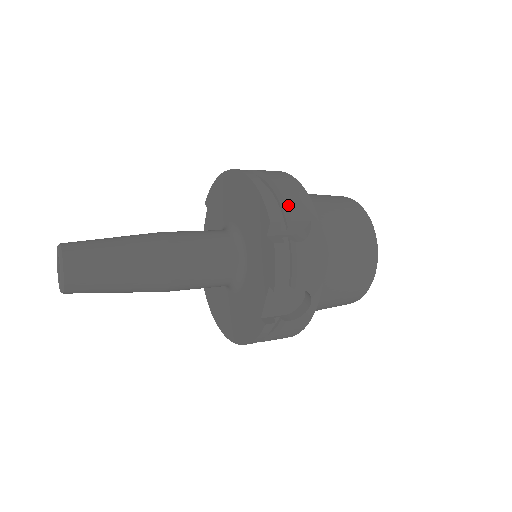
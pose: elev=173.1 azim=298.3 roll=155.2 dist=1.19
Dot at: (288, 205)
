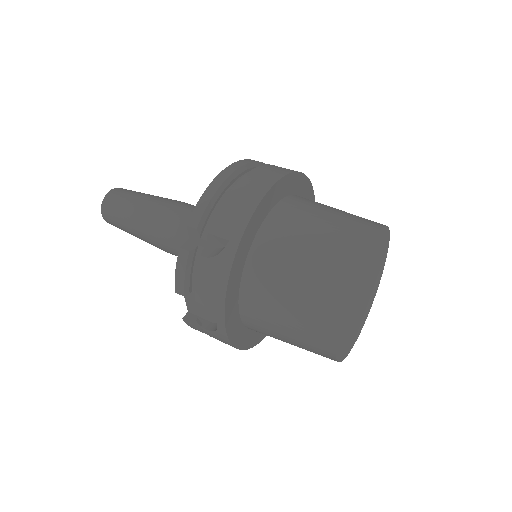
Dot at: (218, 215)
